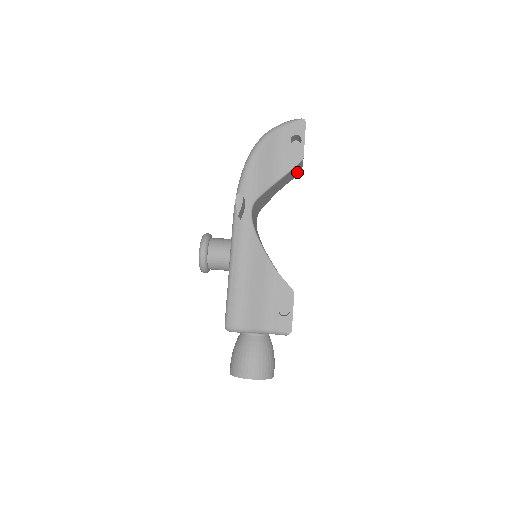
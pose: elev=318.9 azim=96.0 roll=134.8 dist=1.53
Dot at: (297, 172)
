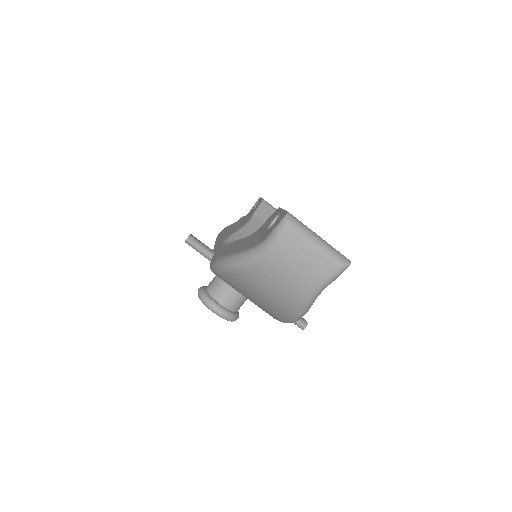
Dot at: occluded
